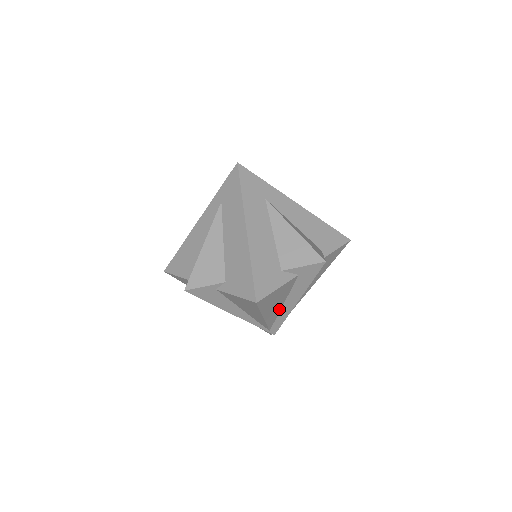
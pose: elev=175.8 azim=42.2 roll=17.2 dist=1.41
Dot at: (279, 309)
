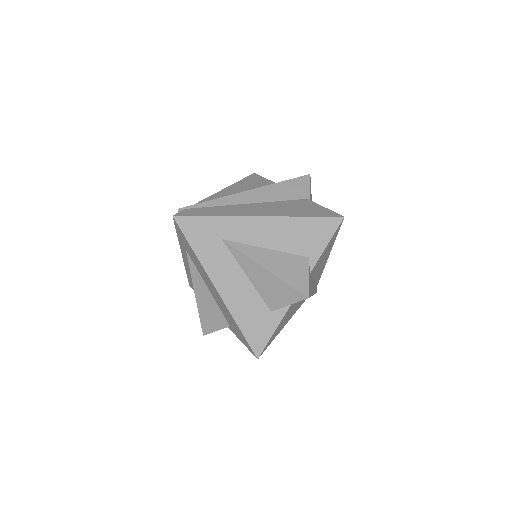
Dot at: (300, 301)
